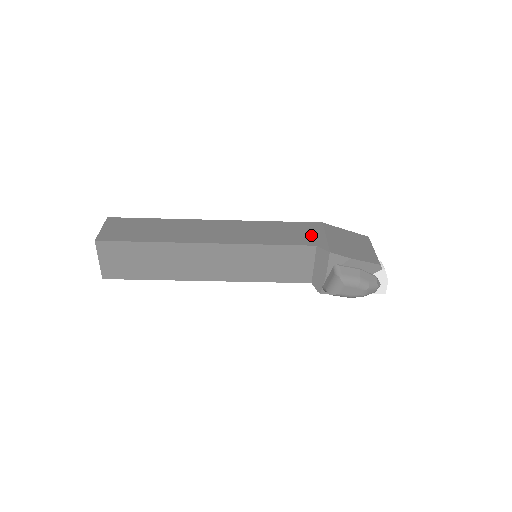
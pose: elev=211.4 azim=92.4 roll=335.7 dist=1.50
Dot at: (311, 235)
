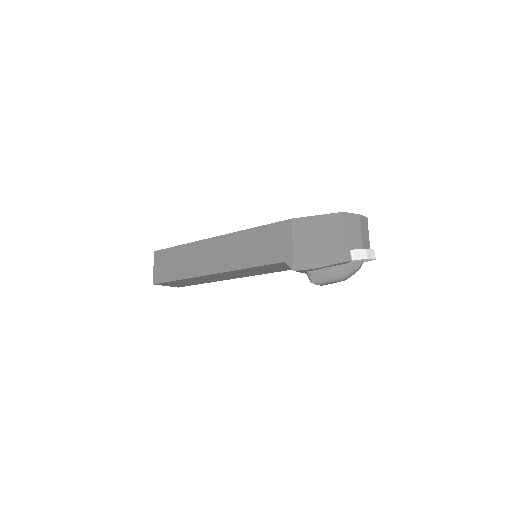
Dot at: (281, 245)
